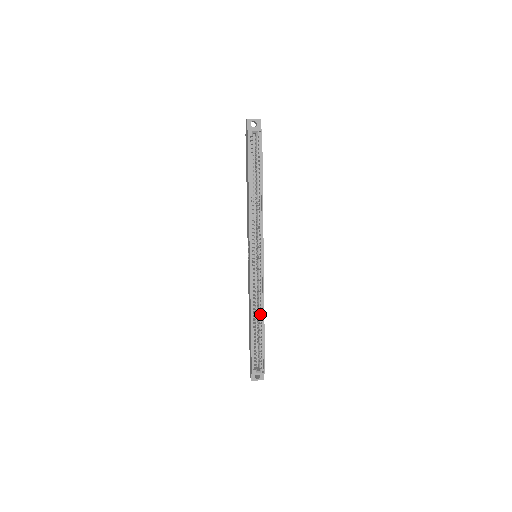
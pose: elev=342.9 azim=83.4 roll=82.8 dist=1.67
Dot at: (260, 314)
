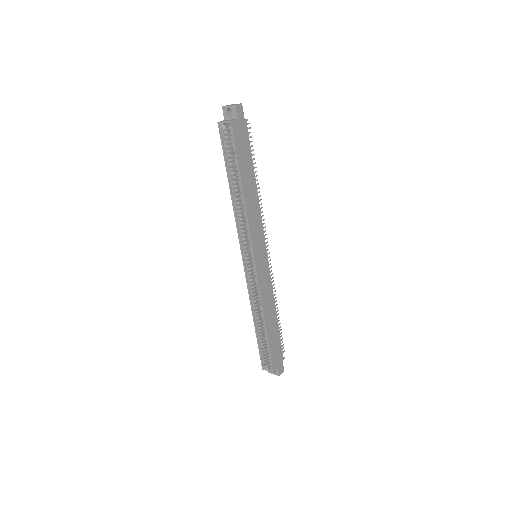
Dot at: (261, 316)
